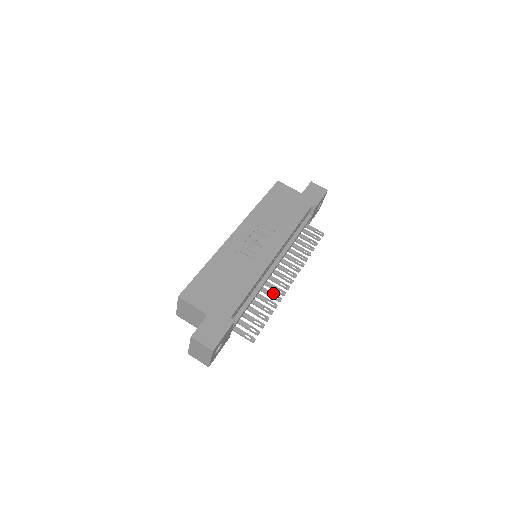
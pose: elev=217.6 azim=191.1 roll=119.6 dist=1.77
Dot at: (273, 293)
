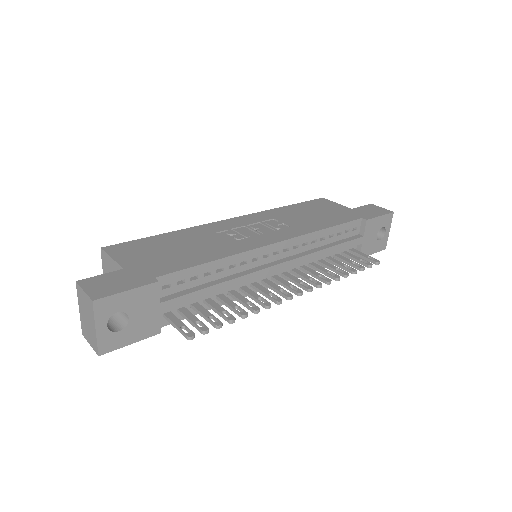
Dot at: occluded
